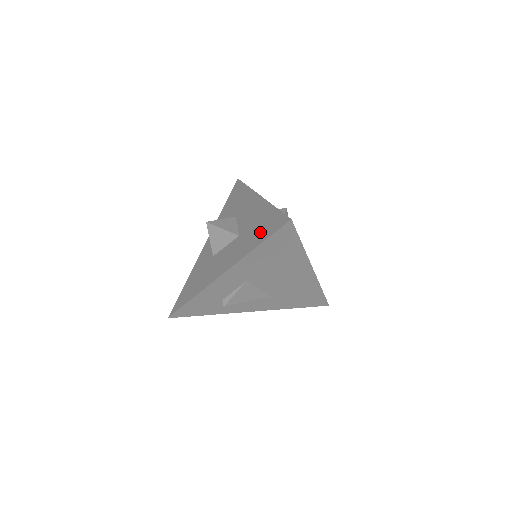
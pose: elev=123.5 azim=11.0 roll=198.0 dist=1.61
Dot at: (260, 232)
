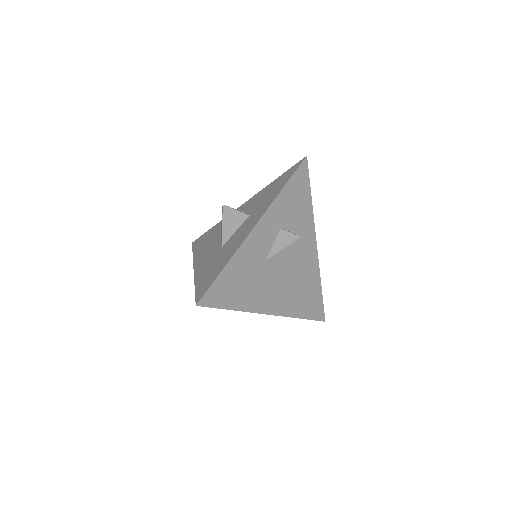
Dot at: (207, 275)
